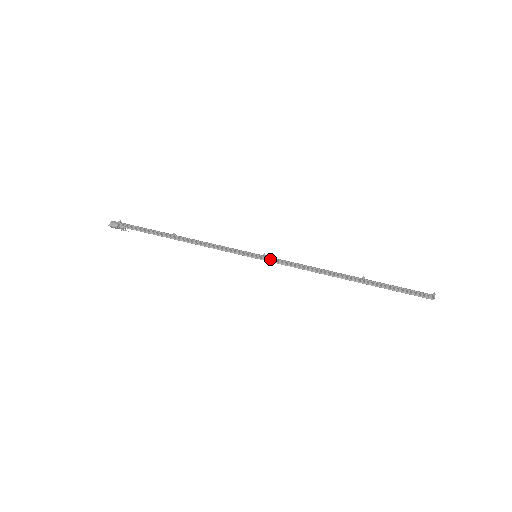
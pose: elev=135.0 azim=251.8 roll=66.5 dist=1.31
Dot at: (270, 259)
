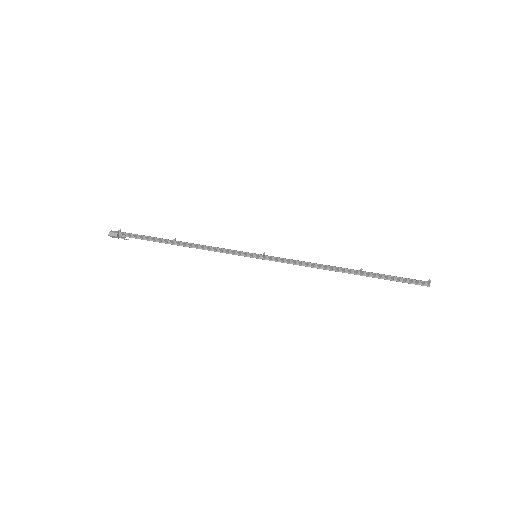
Dot at: (270, 258)
